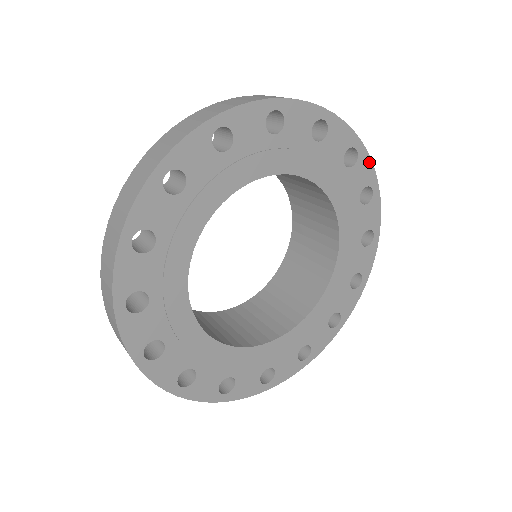
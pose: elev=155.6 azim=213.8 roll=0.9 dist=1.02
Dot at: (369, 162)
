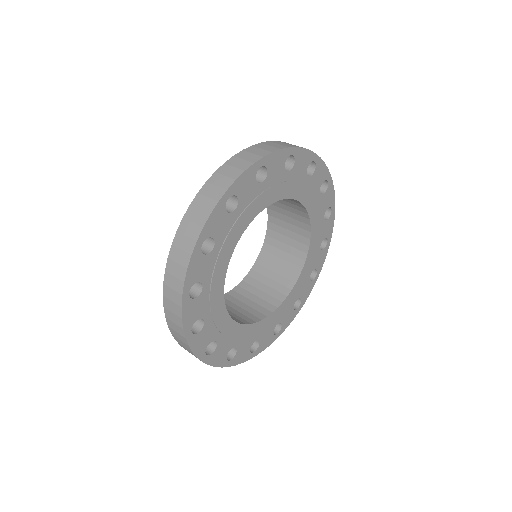
Dot at: (333, 190)
